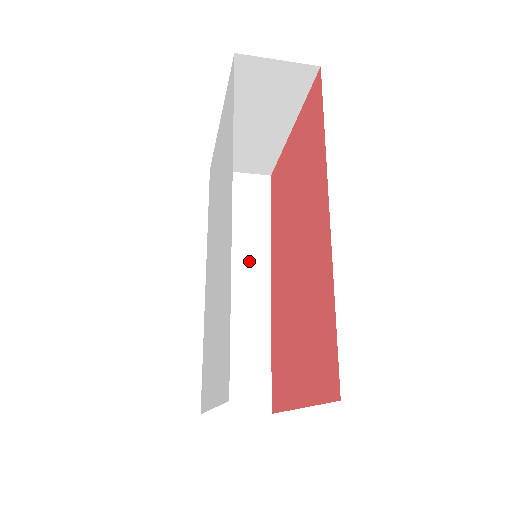
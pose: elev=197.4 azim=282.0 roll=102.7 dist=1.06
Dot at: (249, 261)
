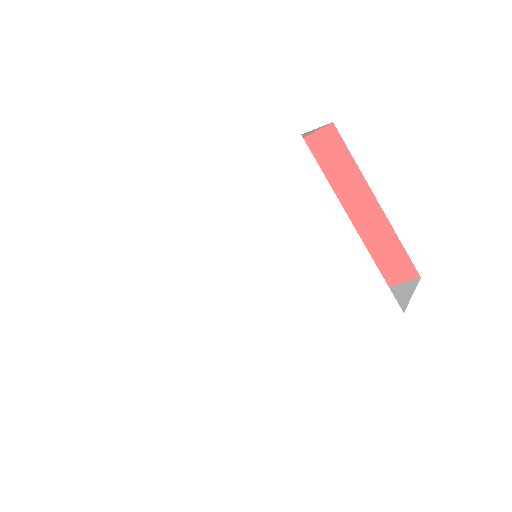
Dot at: occluded
